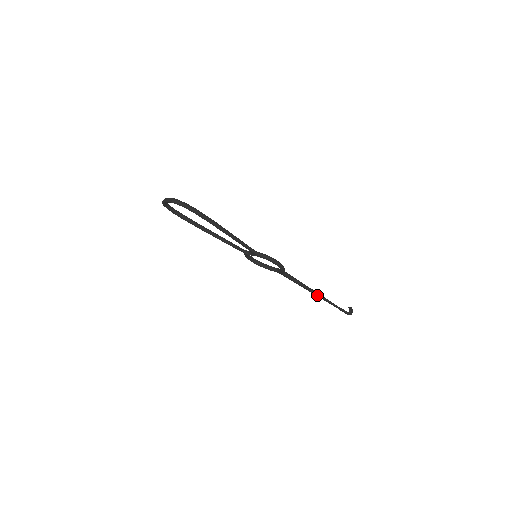
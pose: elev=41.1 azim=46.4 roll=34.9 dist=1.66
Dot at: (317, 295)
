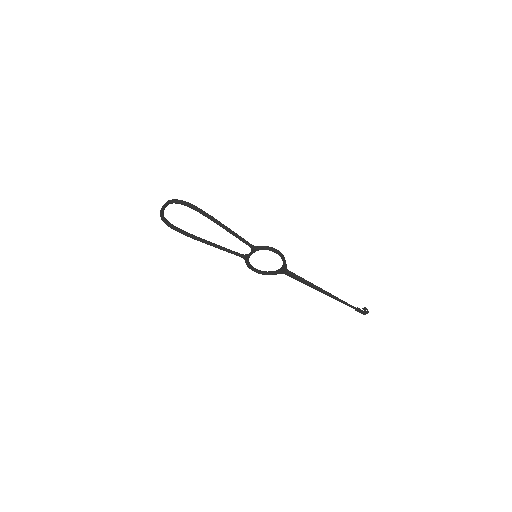
Dot at: (326, 293)
